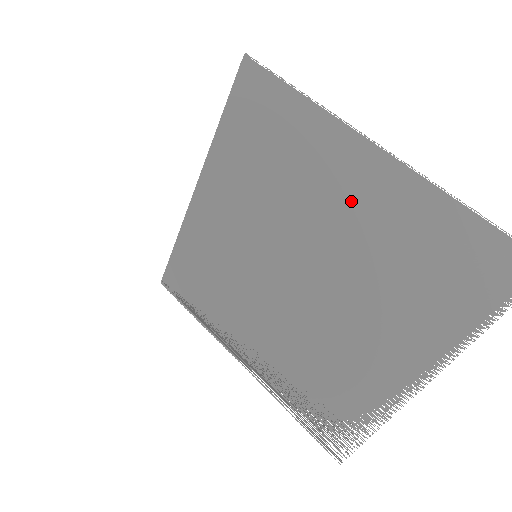
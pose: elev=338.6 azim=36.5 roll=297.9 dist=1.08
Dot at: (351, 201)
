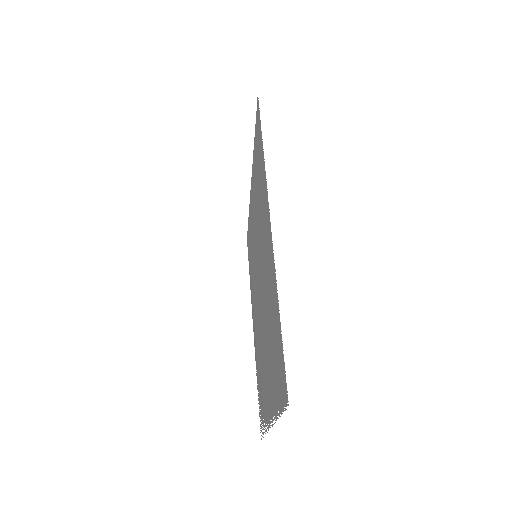
Dot at: (266, 254)
